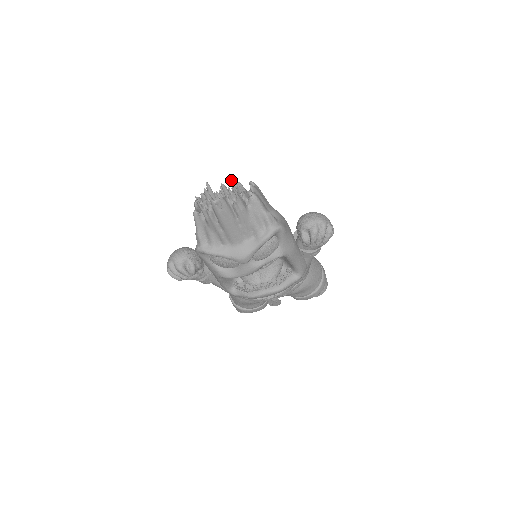
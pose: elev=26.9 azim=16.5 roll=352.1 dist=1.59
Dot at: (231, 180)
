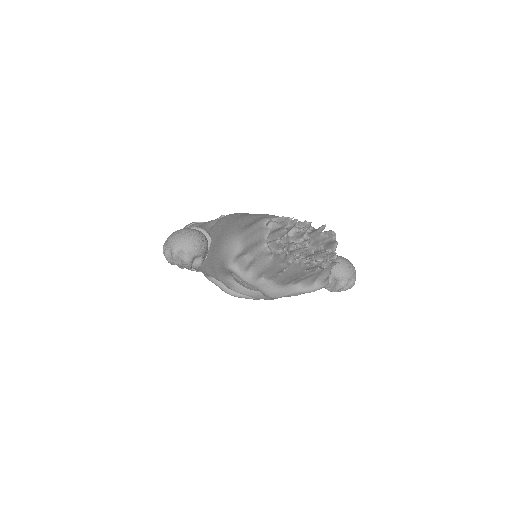
Dot at: (323, 229)
